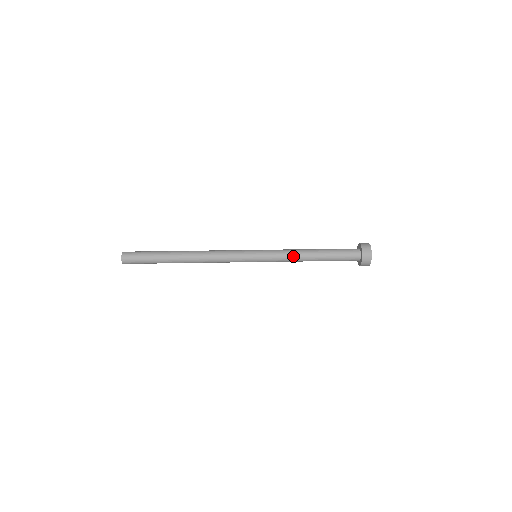
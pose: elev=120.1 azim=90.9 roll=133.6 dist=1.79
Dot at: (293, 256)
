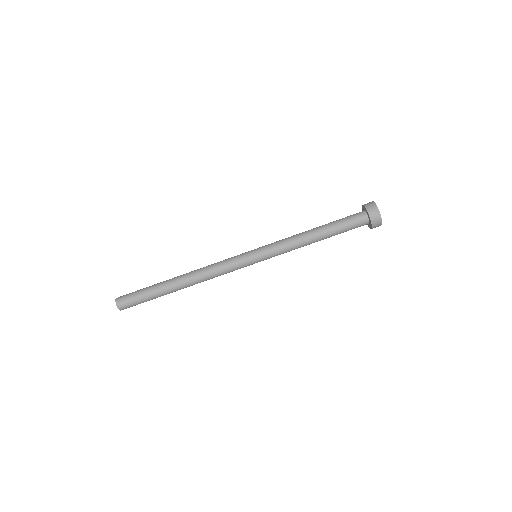
Dot at: (294, 241)
